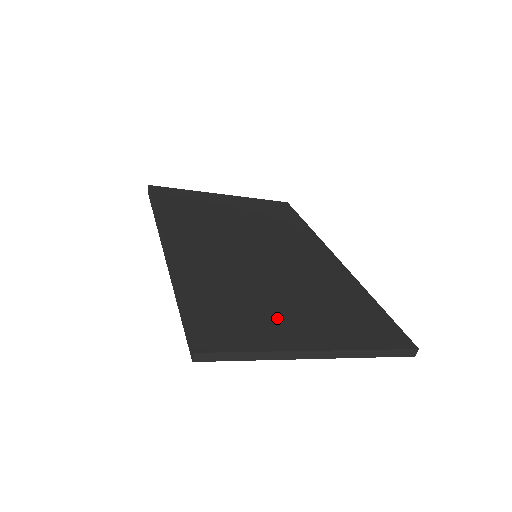
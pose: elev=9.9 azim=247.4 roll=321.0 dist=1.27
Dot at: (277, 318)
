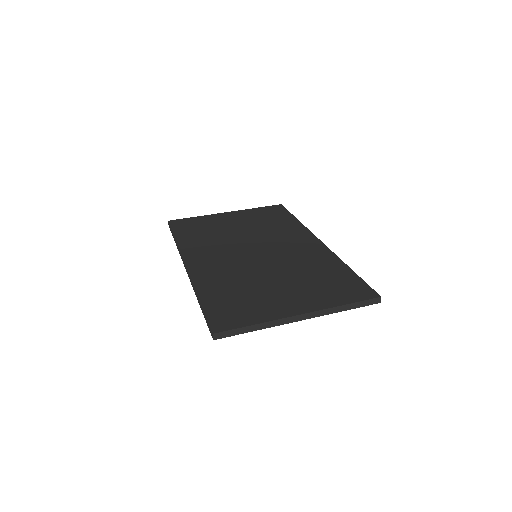
Dot at: (271, 299)
